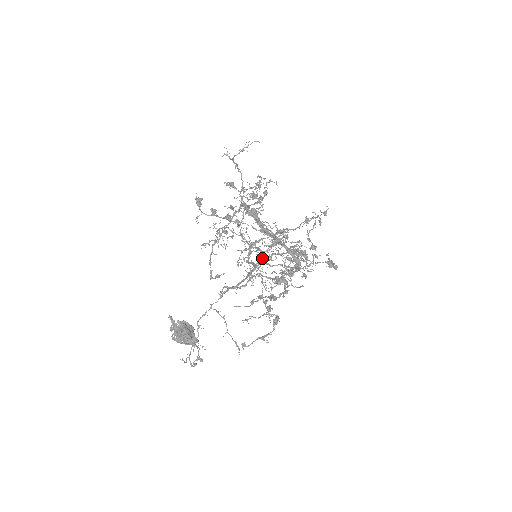
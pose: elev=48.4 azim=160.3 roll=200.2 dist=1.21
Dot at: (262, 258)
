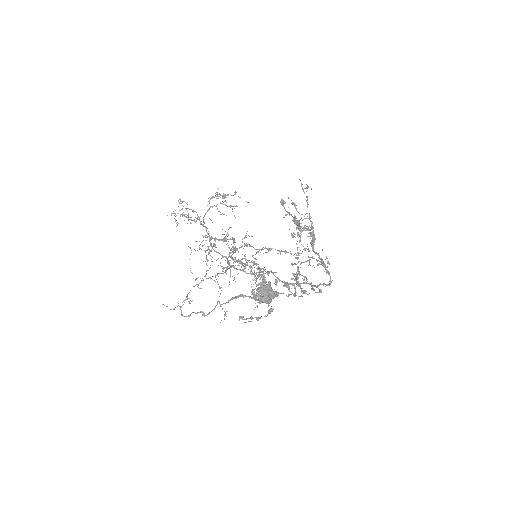
Dot at: (197, 250)
